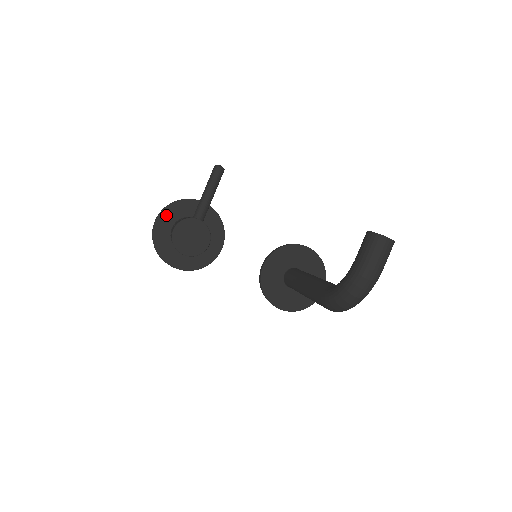
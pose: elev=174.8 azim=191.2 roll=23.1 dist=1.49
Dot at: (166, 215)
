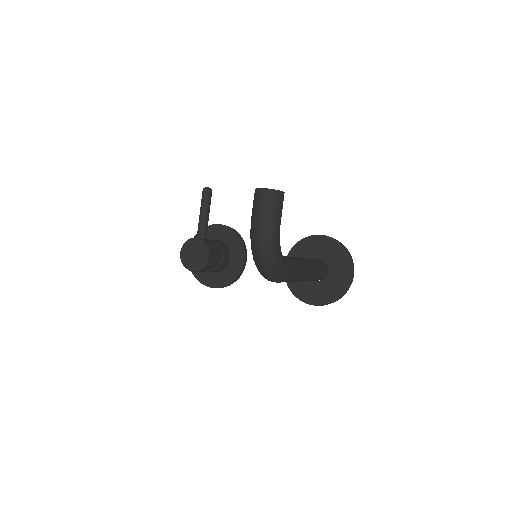
Dot at: occluded
